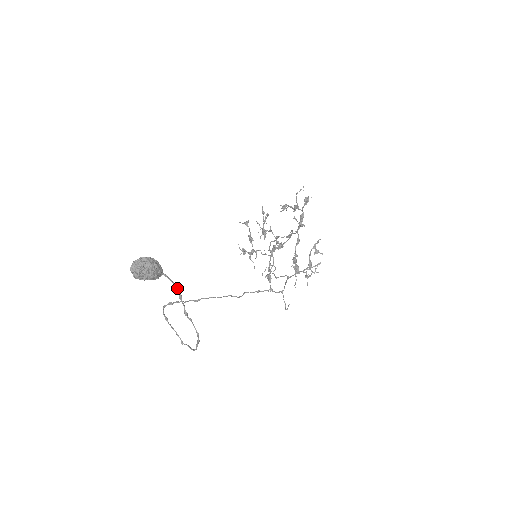
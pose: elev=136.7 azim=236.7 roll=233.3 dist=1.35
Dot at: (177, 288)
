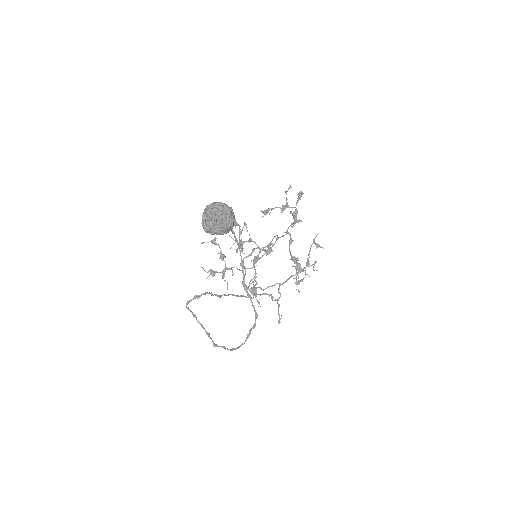
Dot at: (240, 251)
